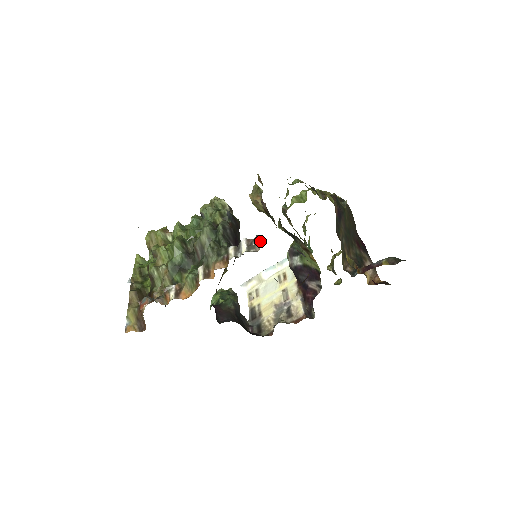
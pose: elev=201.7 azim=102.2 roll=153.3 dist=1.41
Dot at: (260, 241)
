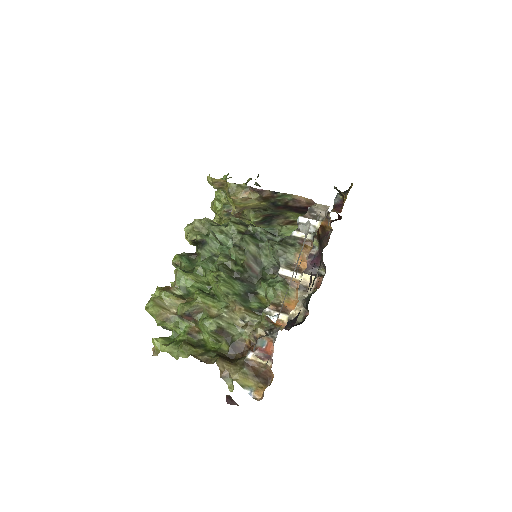
Dot at: (320, 208)
